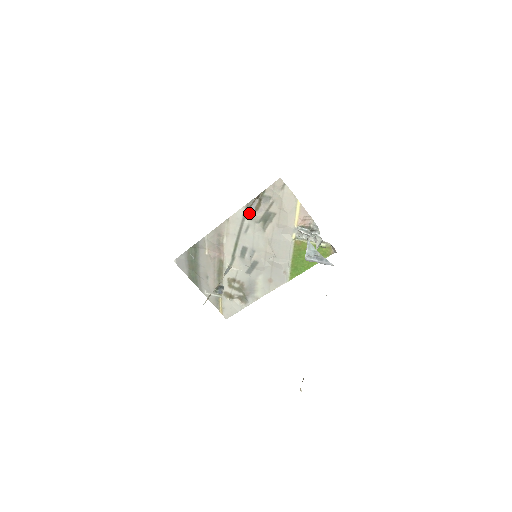
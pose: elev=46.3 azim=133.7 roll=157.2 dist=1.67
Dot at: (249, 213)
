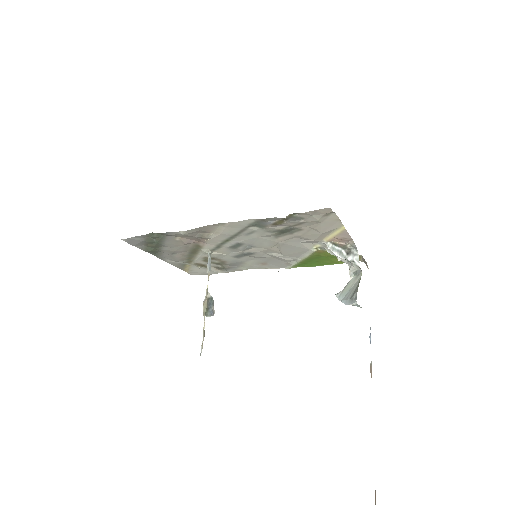
Dot at: (260, 224)
